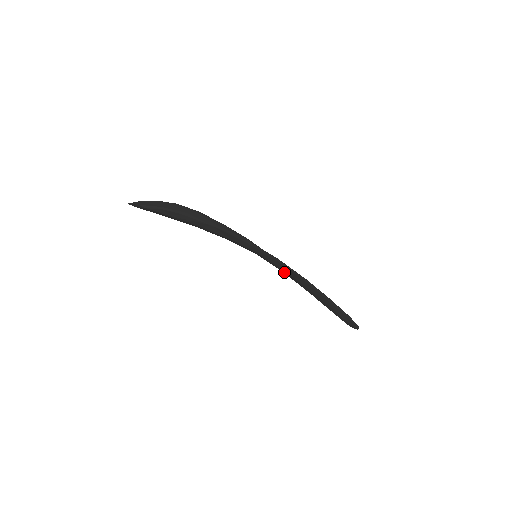
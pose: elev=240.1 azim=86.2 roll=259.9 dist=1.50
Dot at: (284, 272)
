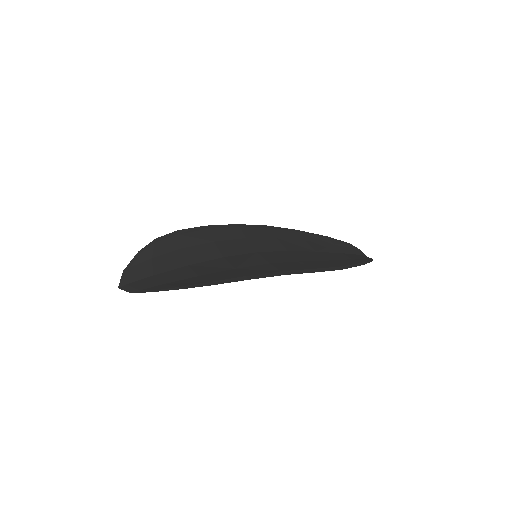
Dot at: occluded
